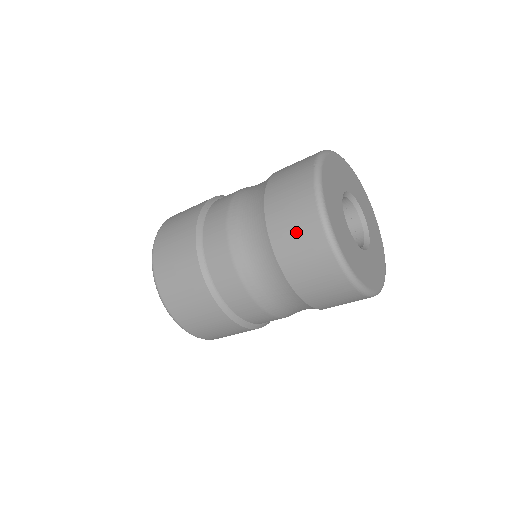
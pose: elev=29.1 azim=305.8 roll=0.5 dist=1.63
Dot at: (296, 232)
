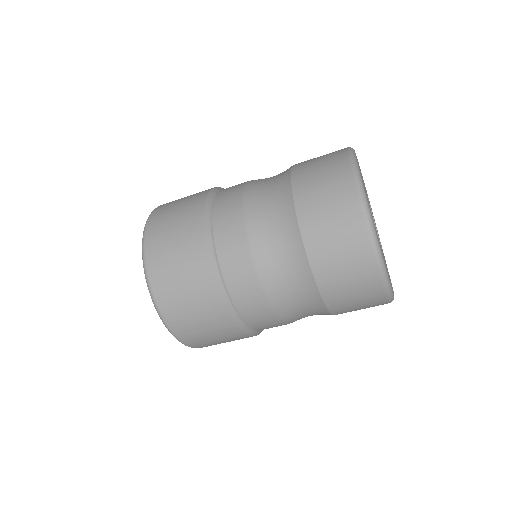
Dot at: (323, 178)
